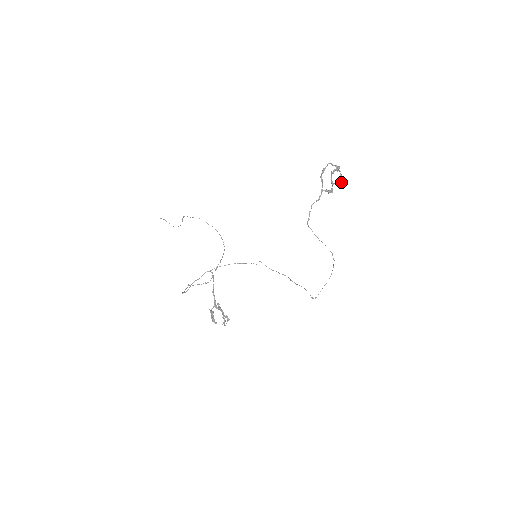
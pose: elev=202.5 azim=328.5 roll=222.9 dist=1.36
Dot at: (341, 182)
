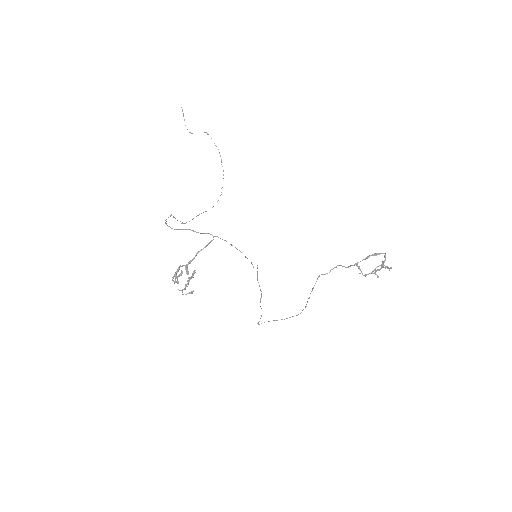
Dot at: occluded
